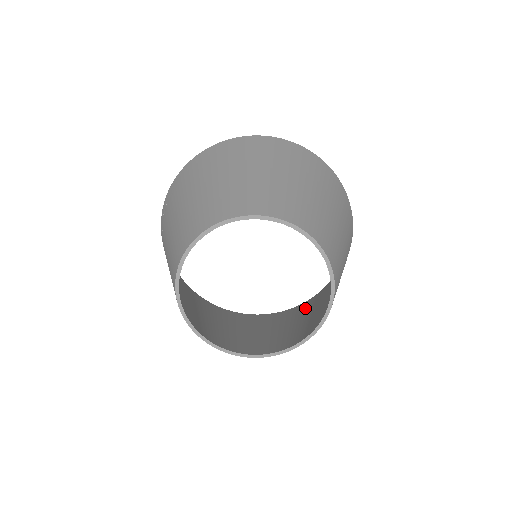
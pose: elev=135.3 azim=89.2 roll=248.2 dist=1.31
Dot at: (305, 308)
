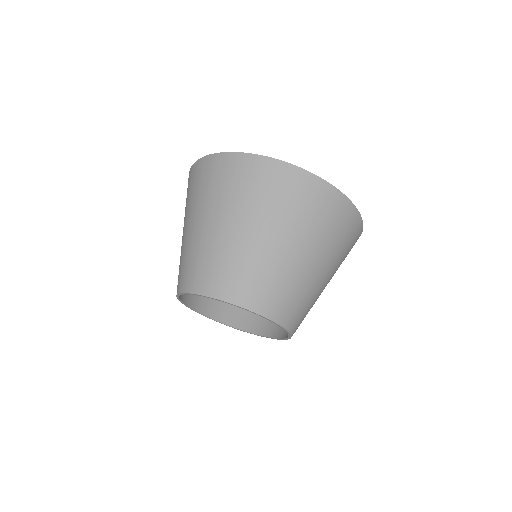
Dot at: occluded
